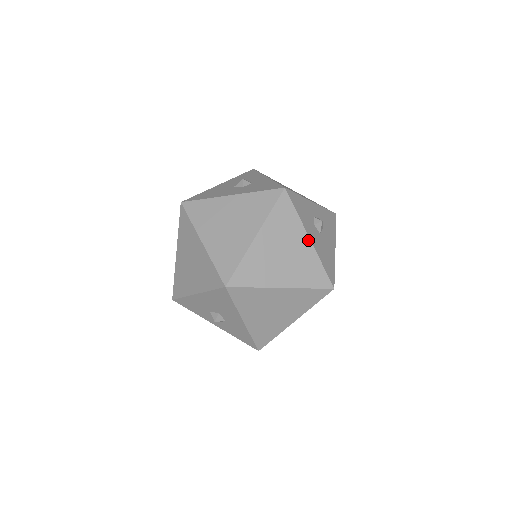
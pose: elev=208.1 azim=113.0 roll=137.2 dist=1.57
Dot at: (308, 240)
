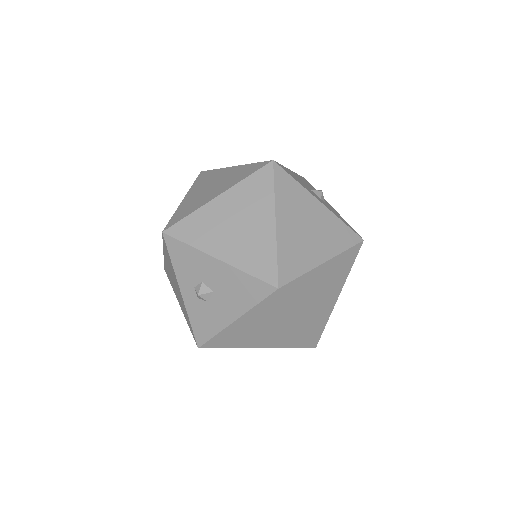
Dot at: (338, 295)
